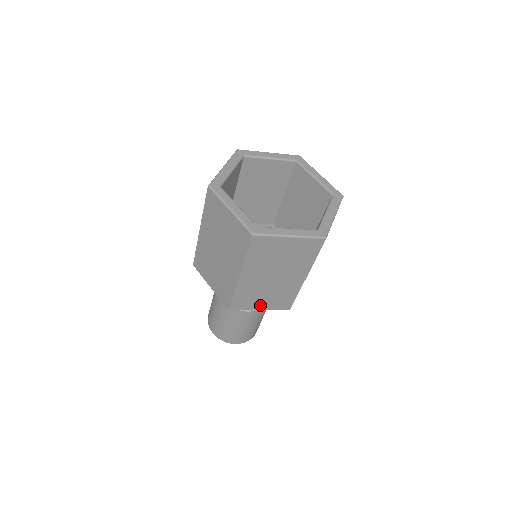
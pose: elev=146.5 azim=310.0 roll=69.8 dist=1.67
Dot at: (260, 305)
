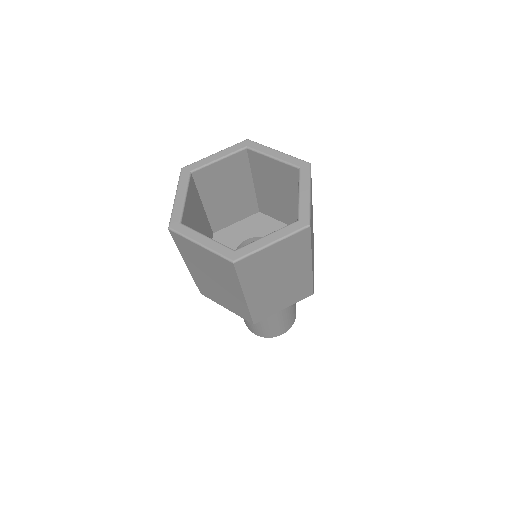
Dot at: (224, 303)
